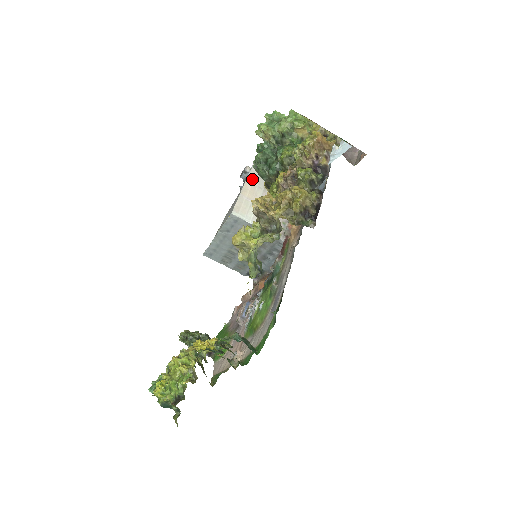
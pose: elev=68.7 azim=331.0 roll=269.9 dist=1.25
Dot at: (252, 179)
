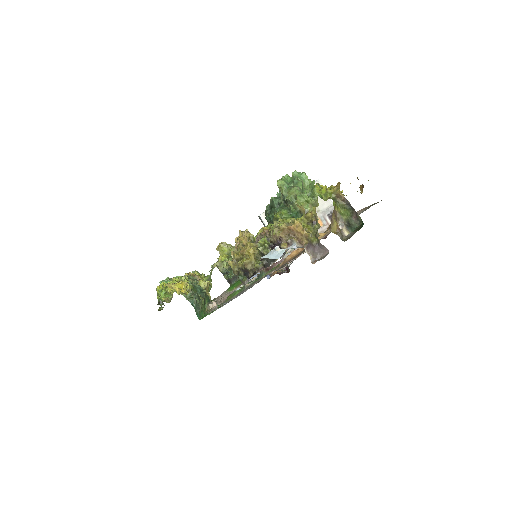
Dot at: occluded
